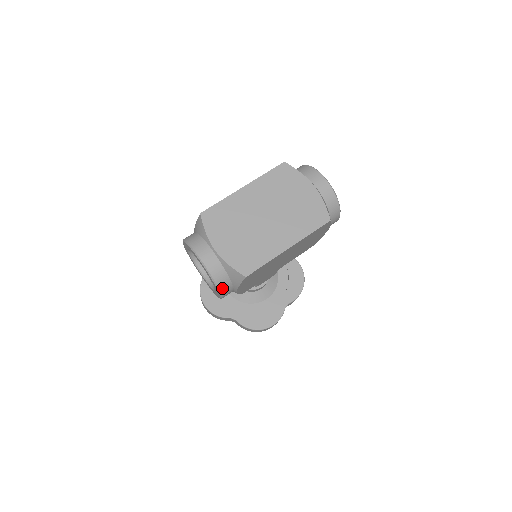
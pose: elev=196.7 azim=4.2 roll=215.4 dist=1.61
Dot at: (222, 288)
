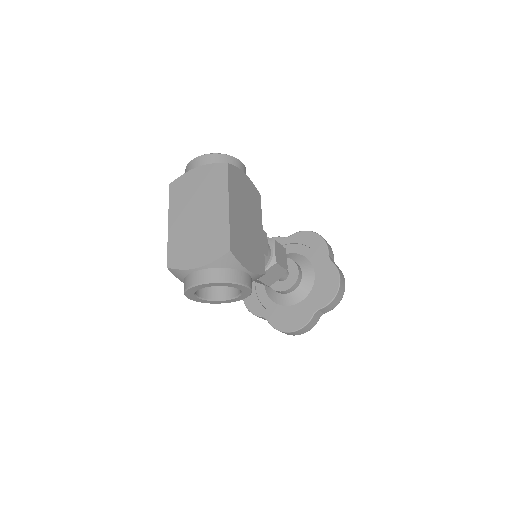
Dot at: (235, 279)
